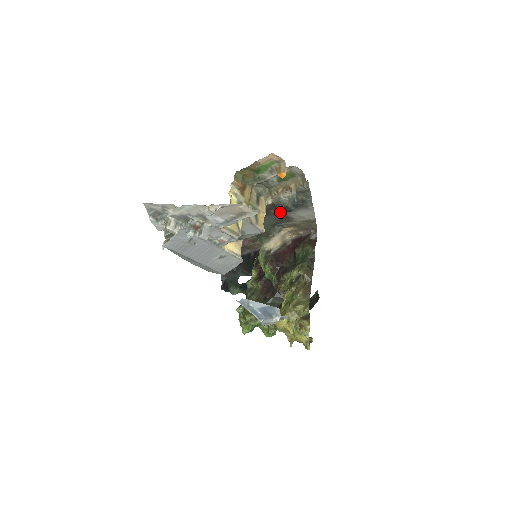
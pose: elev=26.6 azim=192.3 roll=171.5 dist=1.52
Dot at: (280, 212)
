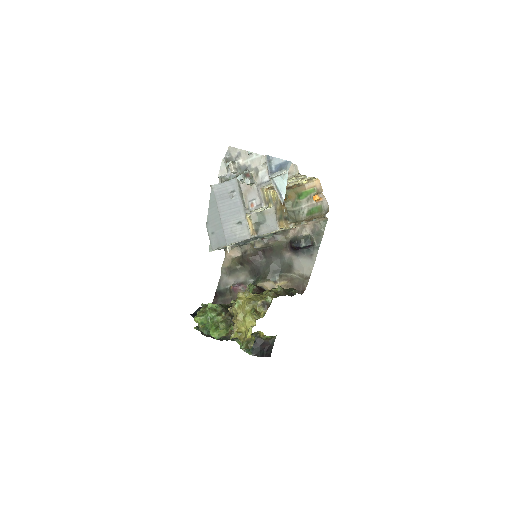
Dot at: (288, 256)
